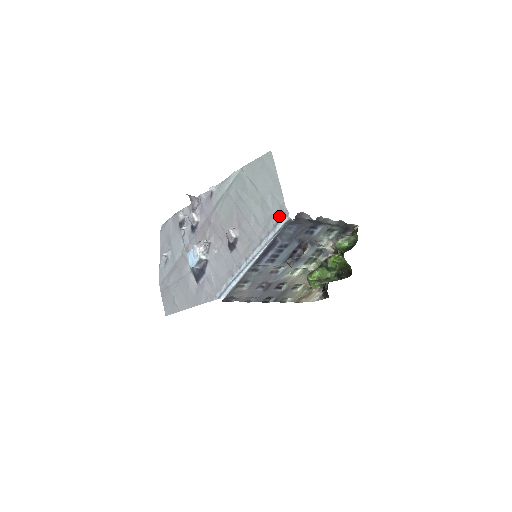
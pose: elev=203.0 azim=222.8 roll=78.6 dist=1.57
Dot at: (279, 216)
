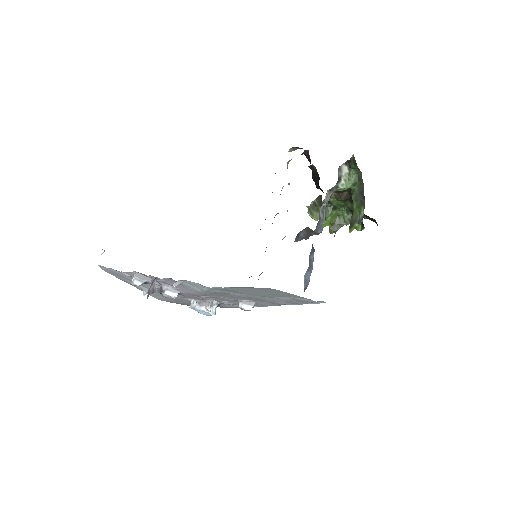
Dot at: occluded
